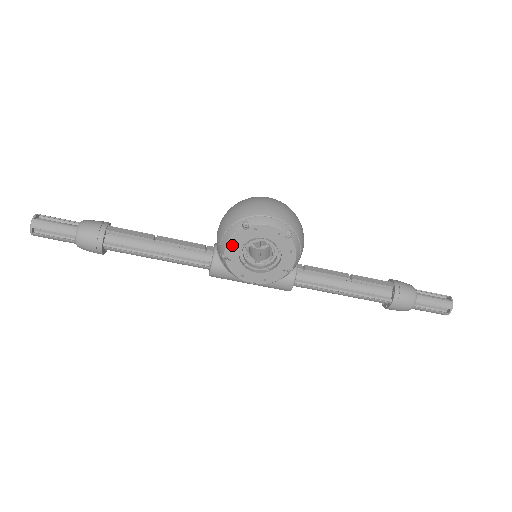
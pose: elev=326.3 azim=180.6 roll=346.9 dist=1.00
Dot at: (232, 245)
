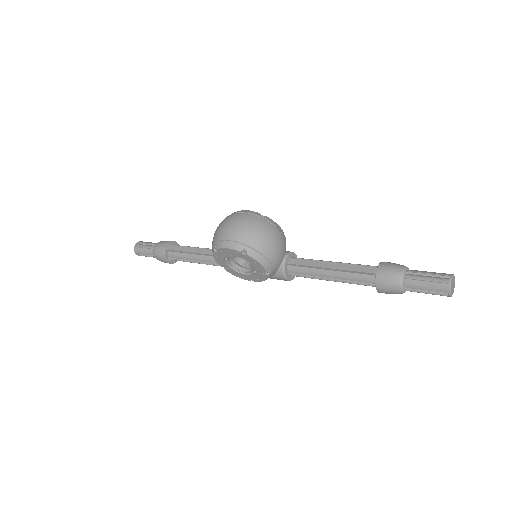
Dot at: (219, 260)
